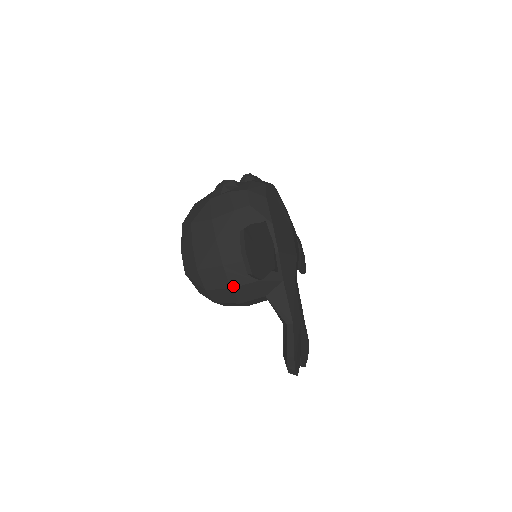
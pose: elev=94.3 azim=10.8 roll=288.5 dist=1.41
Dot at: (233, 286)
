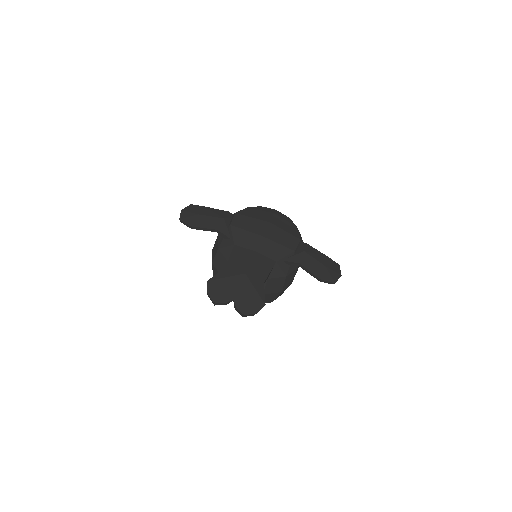
Dot at: (213, 260)
